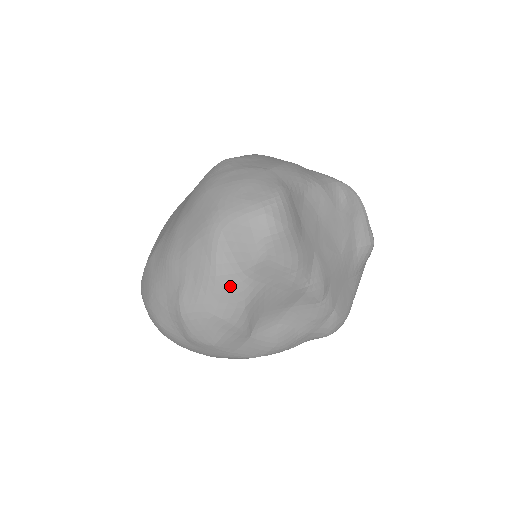
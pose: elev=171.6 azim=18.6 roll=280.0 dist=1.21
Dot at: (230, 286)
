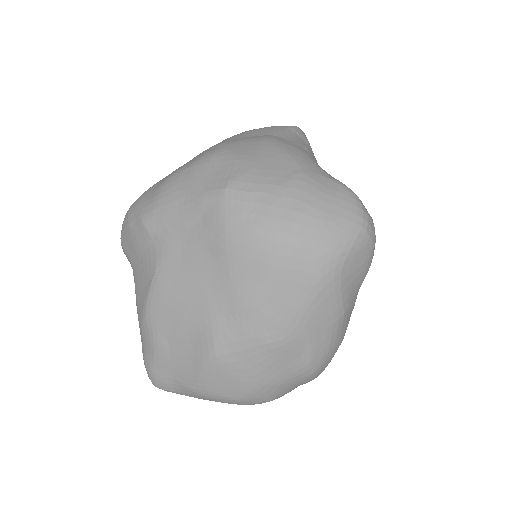
Dot at: (351, 310)
